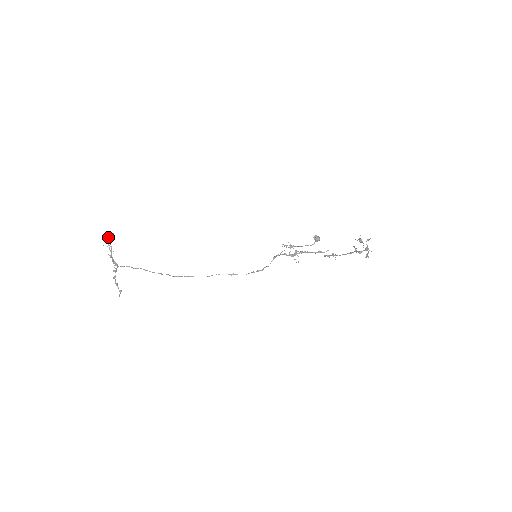
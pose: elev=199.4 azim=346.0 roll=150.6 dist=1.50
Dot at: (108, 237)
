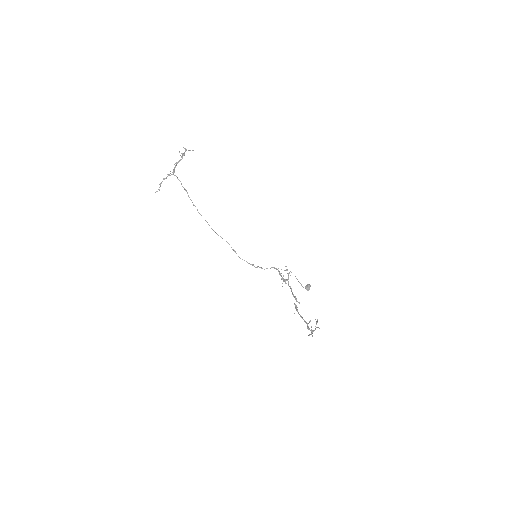
Dot at: occluded
